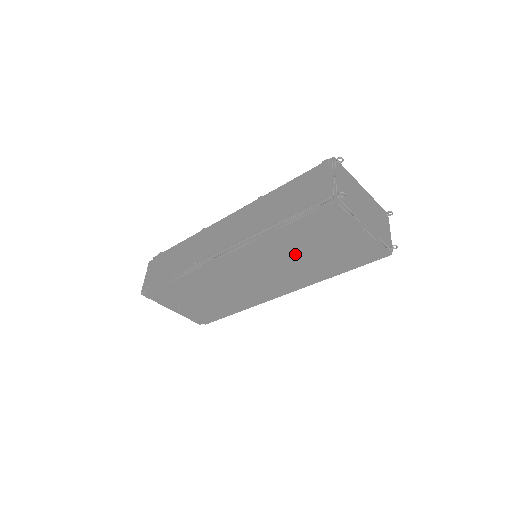
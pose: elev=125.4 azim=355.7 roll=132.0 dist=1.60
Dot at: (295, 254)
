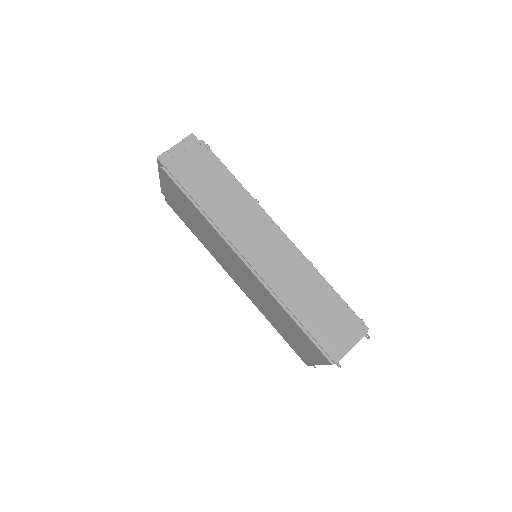
Dot at: (275, 312)
